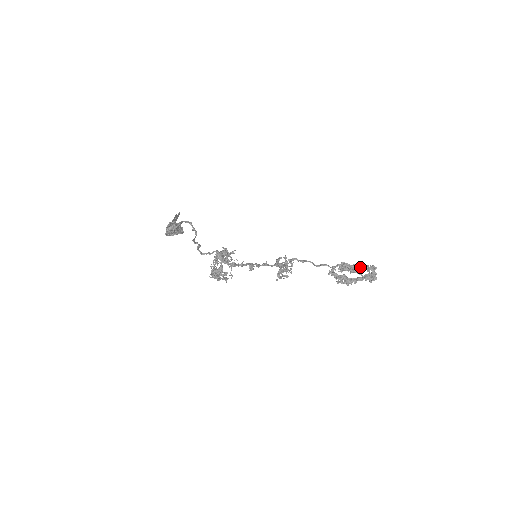
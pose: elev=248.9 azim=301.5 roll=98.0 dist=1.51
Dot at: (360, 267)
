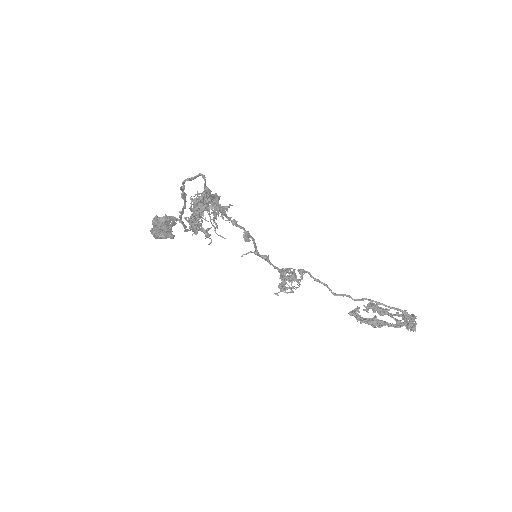
Dot at: (394, 308)
